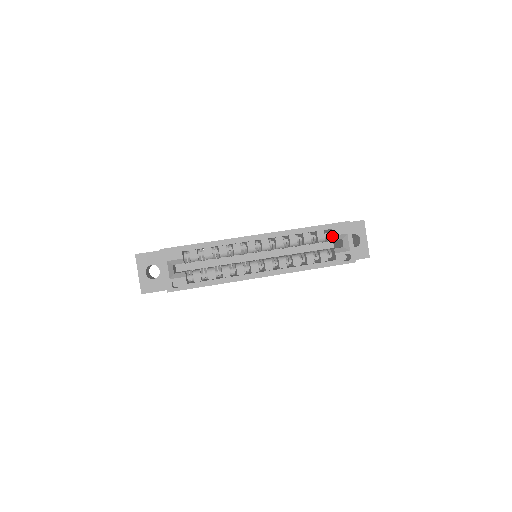
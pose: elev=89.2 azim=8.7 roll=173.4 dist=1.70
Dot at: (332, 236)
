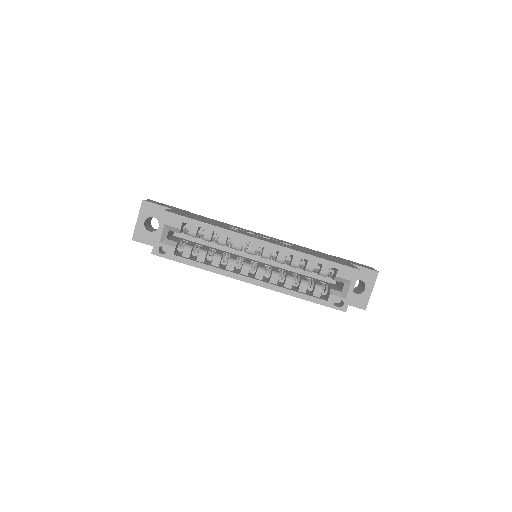
Dot at: (335, 276)
